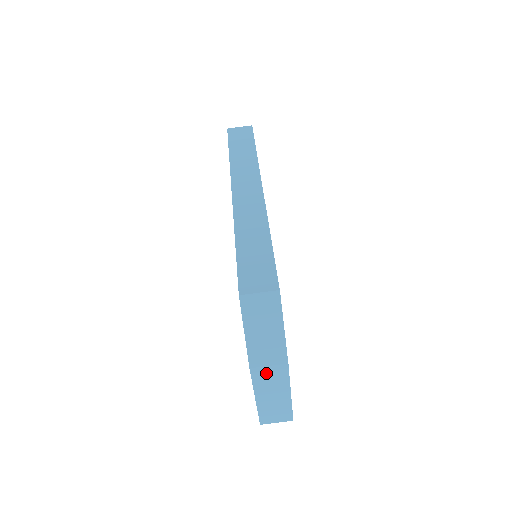
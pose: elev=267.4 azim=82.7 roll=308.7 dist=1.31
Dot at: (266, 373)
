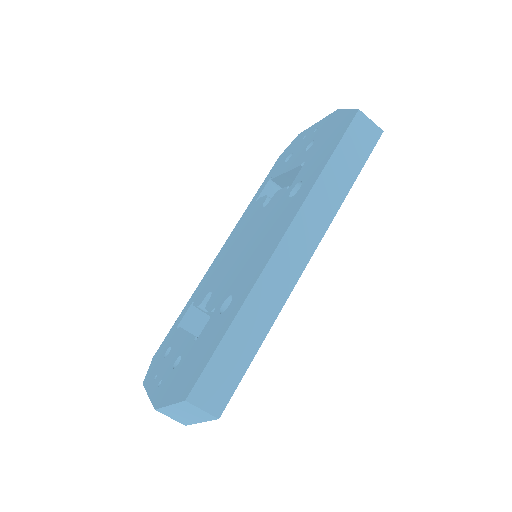
Dot at: occluded
